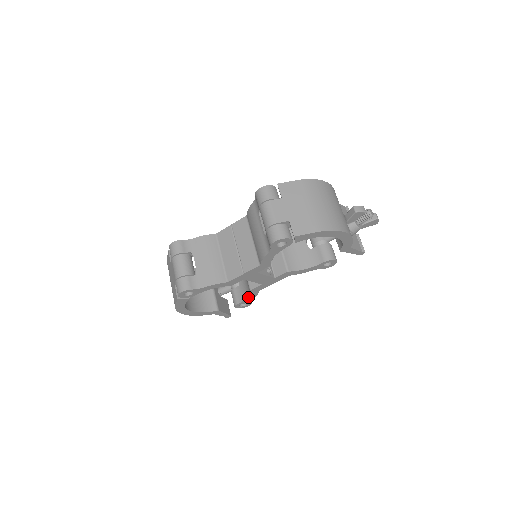
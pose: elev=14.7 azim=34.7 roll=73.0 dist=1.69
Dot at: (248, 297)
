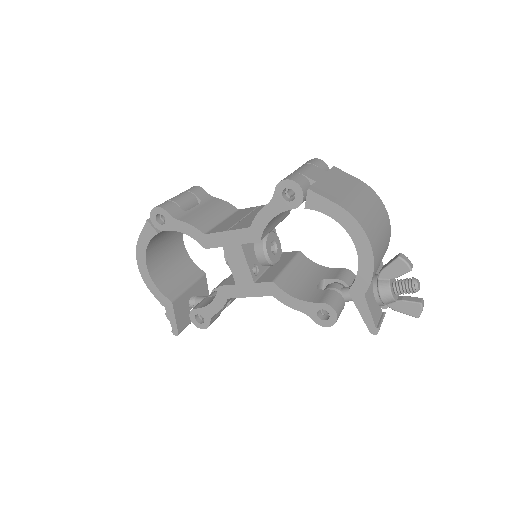
Dot at: (211, 303)
